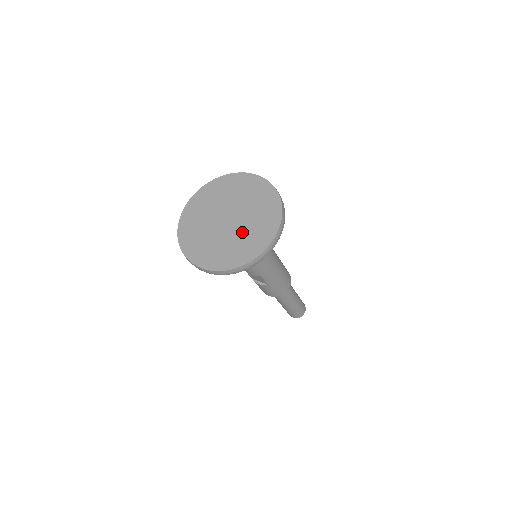
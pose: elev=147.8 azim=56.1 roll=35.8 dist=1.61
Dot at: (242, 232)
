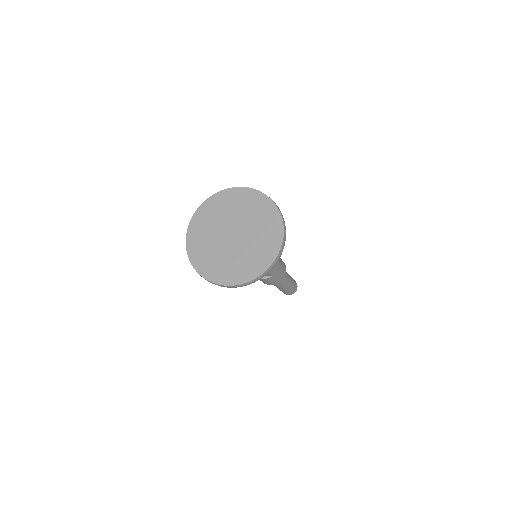
Dot at: (252, 241)
